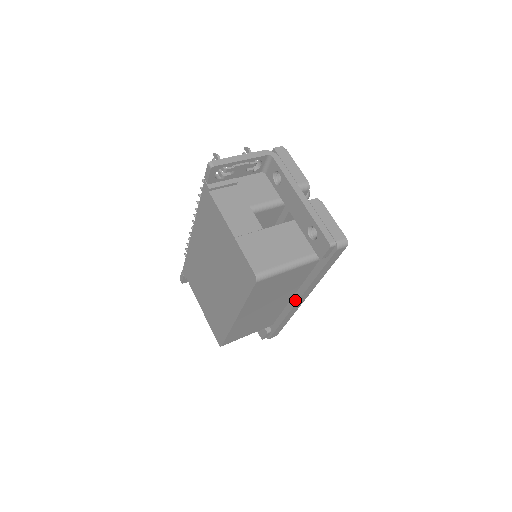
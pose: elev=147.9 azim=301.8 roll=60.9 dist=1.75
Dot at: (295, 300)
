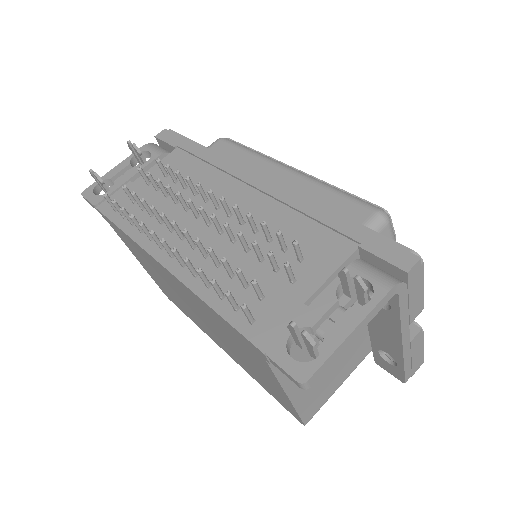
Dot at: occluded
